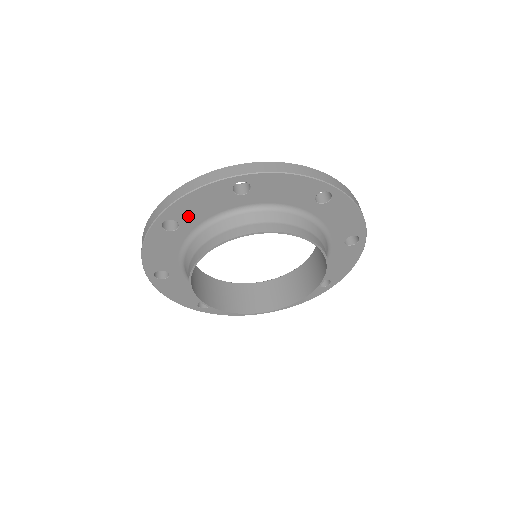
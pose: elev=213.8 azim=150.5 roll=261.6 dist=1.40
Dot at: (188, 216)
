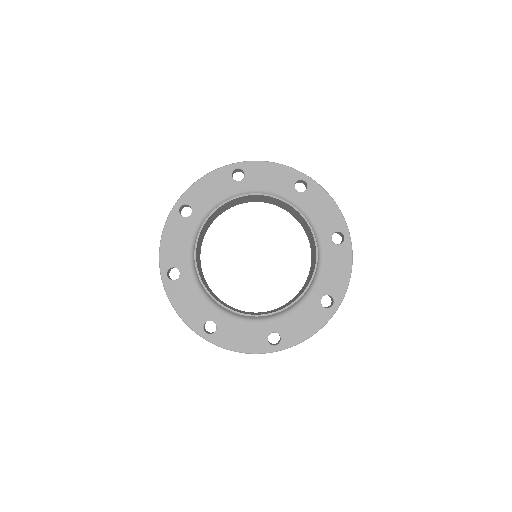
Dot at: (177, 257)
